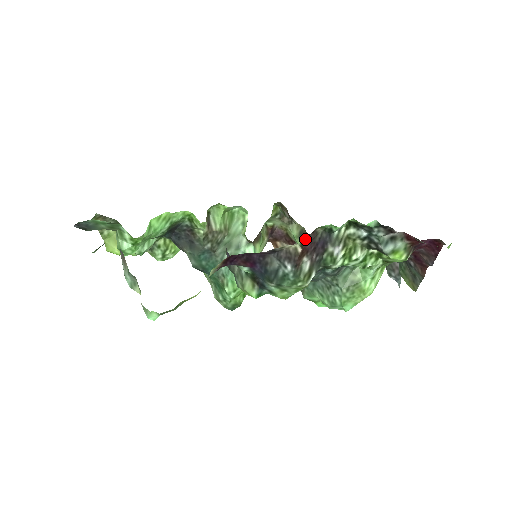
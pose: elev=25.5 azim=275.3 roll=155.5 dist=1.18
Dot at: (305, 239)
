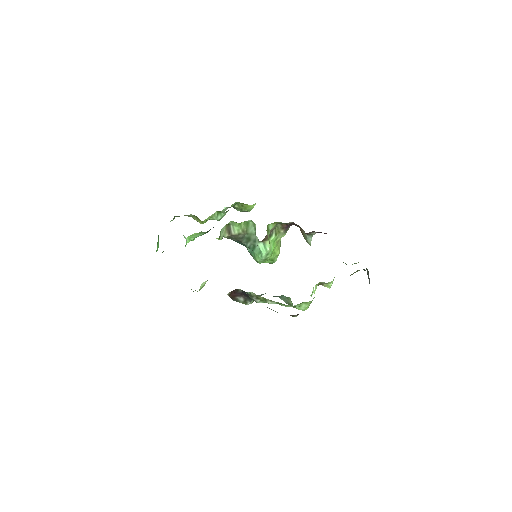
Dot at: (230, 293)
